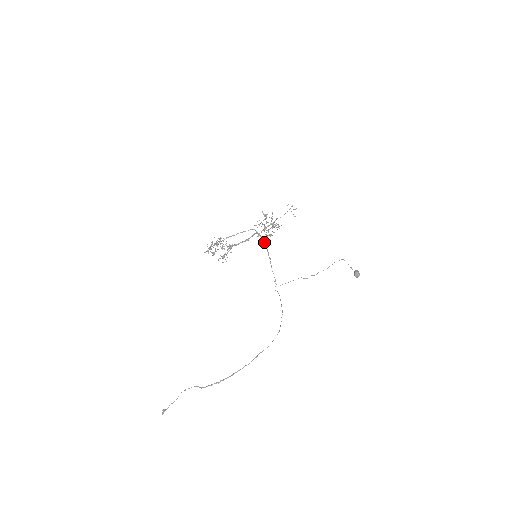
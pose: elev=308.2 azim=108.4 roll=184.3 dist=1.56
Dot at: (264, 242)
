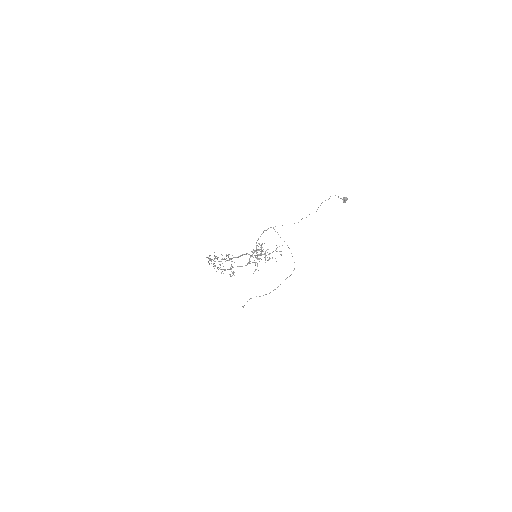
Dot at: occluded
